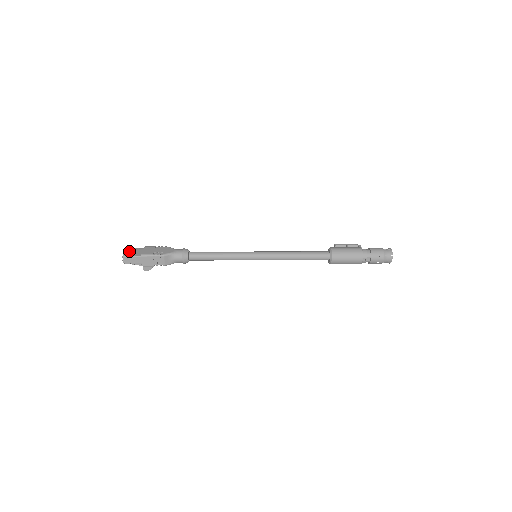
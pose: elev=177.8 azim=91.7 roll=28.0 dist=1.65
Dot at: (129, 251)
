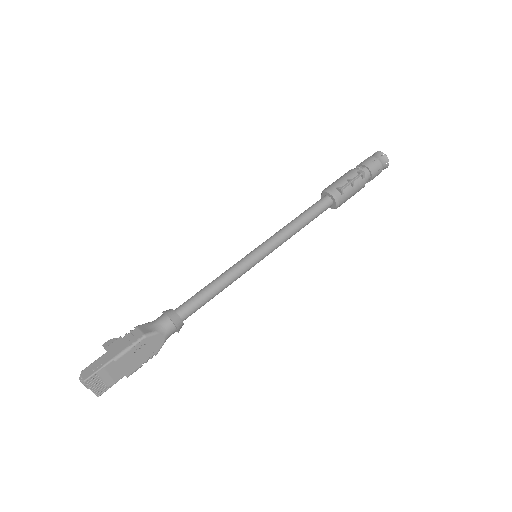
Dot at: (97, 383)
